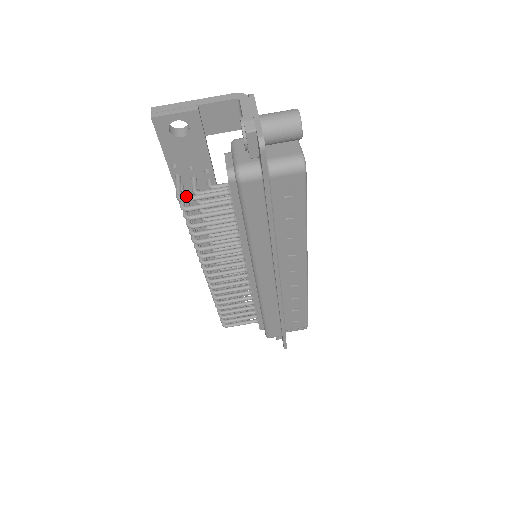
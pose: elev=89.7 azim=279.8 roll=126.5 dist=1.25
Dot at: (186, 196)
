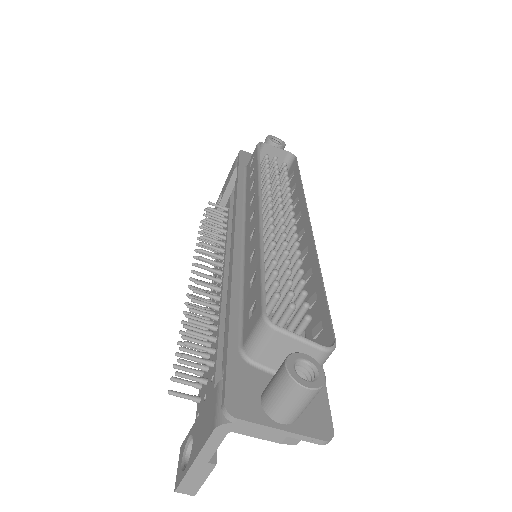
Dot at: occluded
